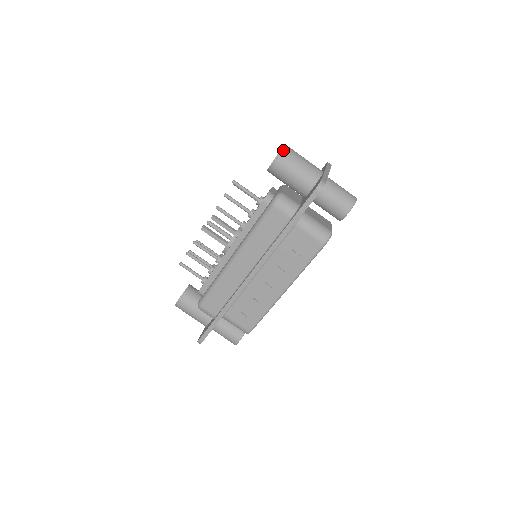
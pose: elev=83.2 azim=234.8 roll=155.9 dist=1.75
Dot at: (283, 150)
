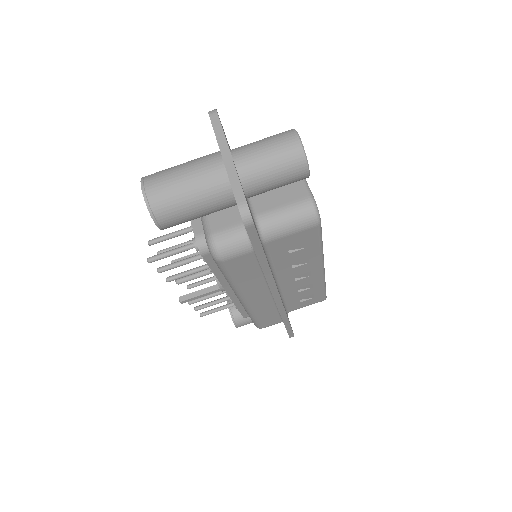
Dot at: (149, 204)
